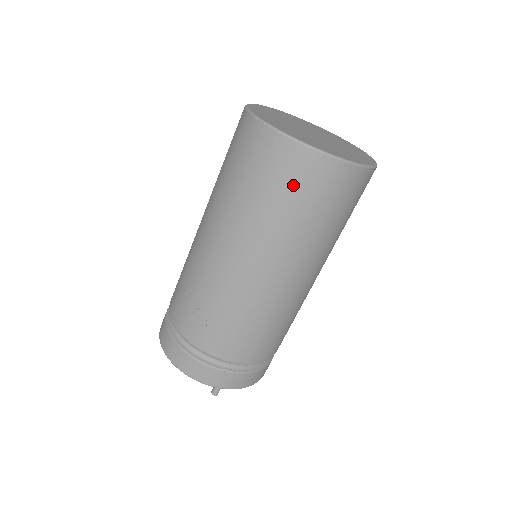
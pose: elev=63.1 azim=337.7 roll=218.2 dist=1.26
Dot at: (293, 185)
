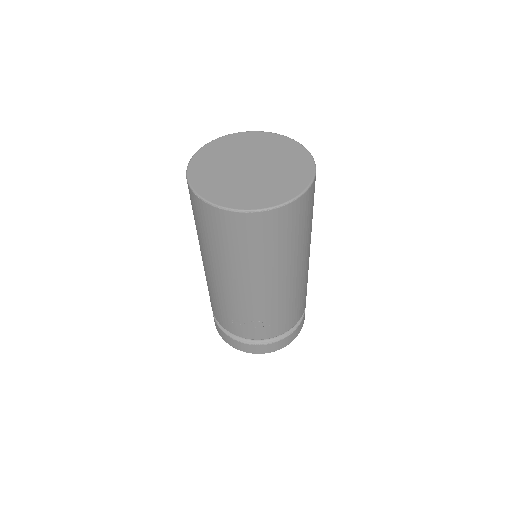
Dot at: (277, 233)
